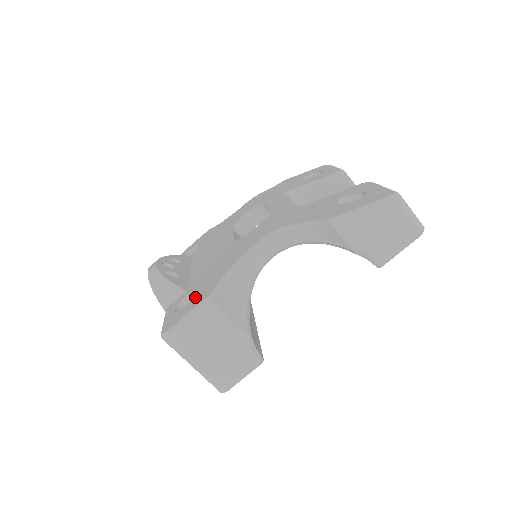
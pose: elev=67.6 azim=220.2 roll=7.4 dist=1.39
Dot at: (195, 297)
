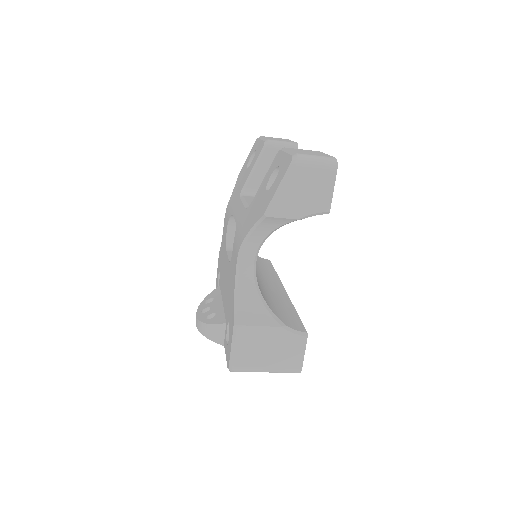
Dot at: (230, 328)
